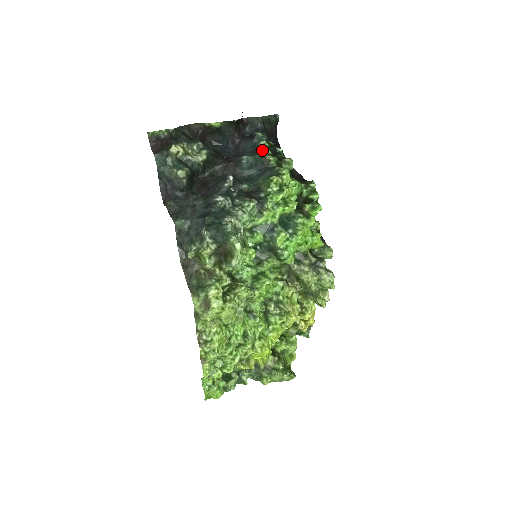
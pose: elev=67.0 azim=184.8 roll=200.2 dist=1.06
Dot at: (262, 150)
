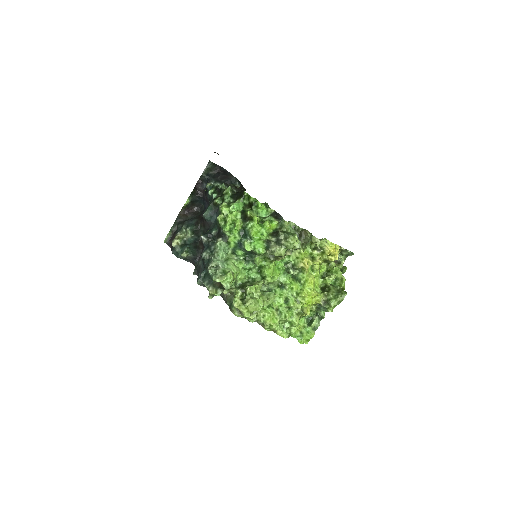
Dot at: (212, 198)
